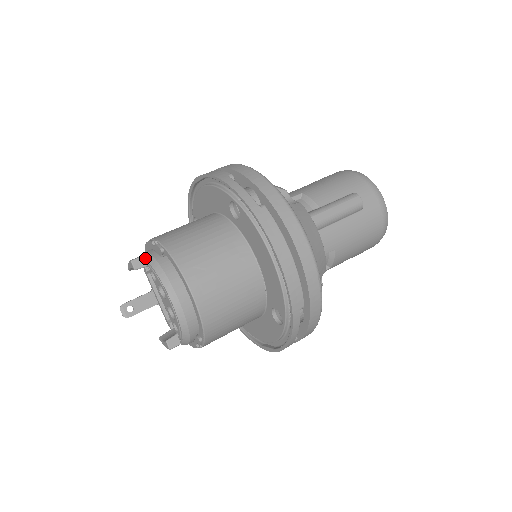
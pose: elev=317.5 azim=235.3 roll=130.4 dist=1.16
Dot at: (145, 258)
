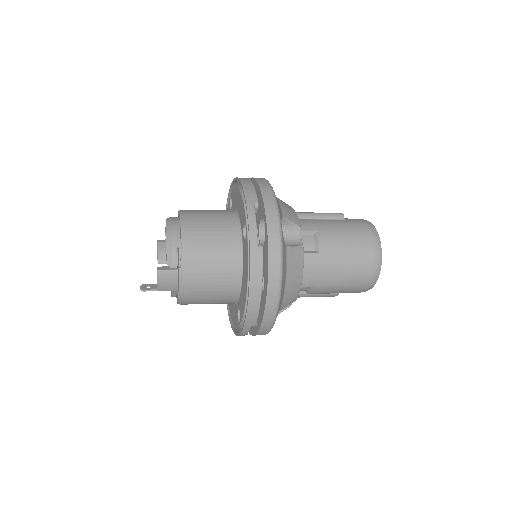
Dot at: occluded
